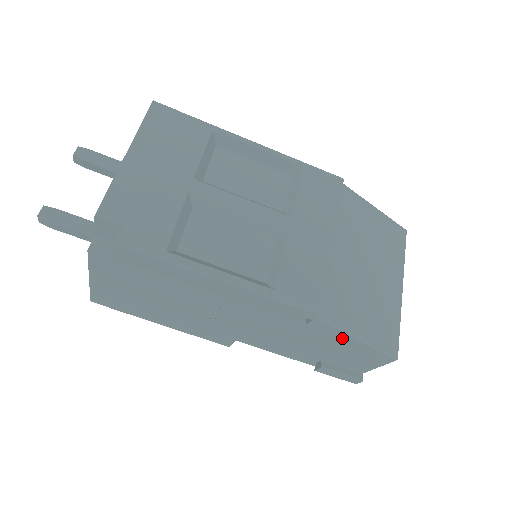
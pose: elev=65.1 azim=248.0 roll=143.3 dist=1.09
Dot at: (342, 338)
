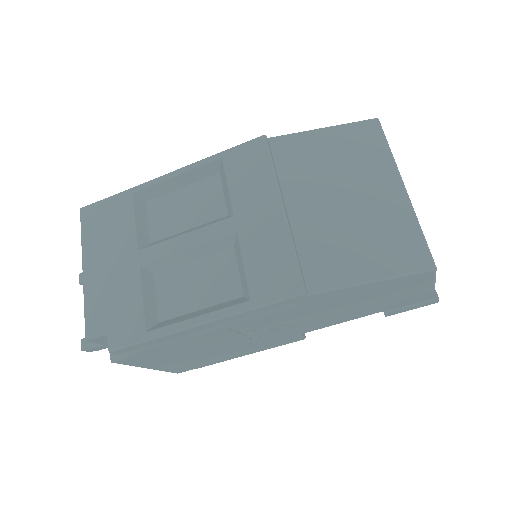
Dot at: (357, 290)
